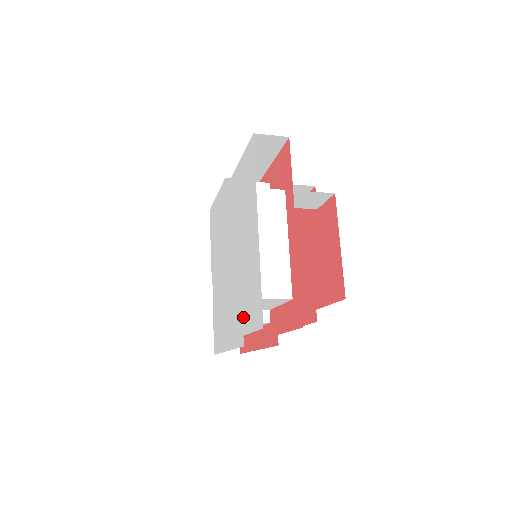
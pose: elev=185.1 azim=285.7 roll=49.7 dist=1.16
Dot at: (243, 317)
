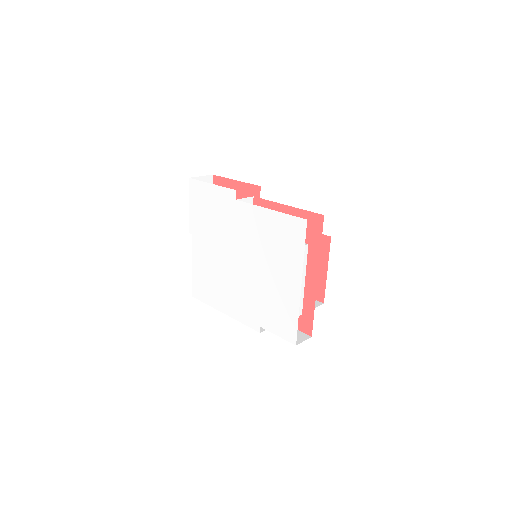
Dot at: (262, 317)
